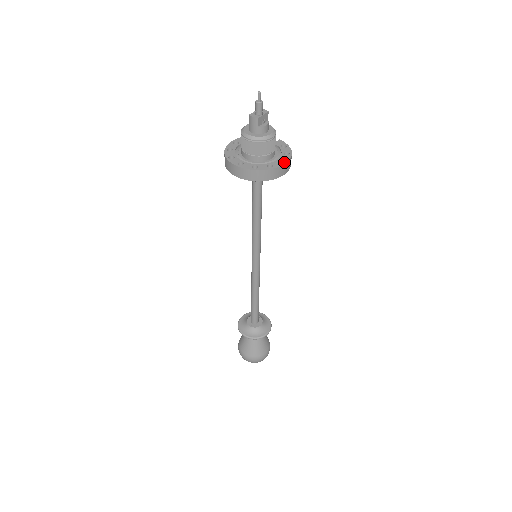
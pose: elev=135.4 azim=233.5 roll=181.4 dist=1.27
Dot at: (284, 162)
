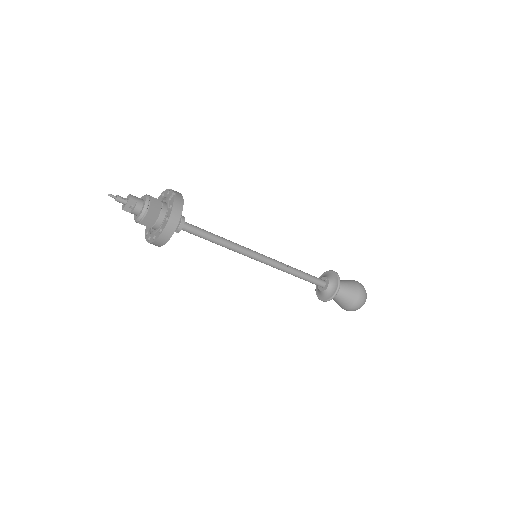
Dot at: (160, 232)
